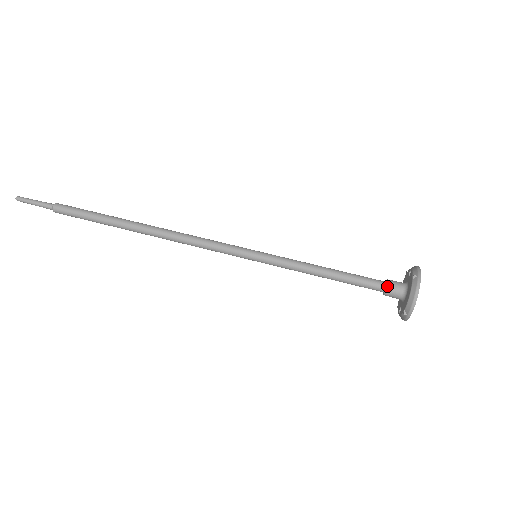
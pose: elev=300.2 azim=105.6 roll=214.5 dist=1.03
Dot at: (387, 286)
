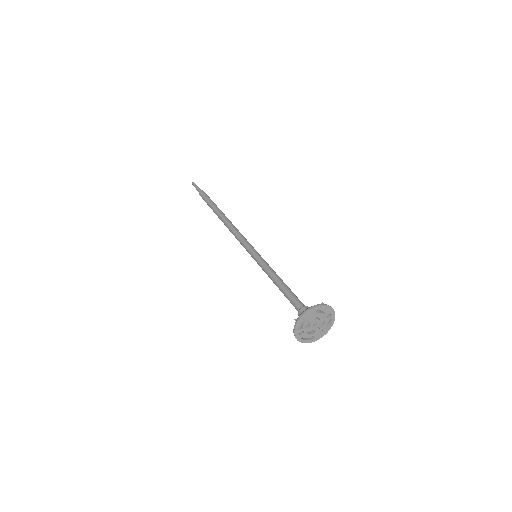
Dot at: (304, 306)
